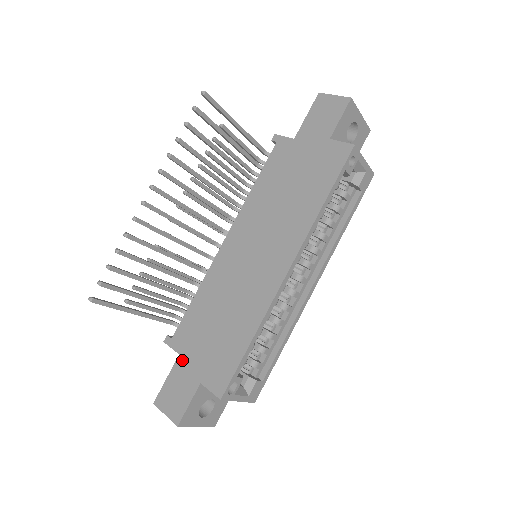
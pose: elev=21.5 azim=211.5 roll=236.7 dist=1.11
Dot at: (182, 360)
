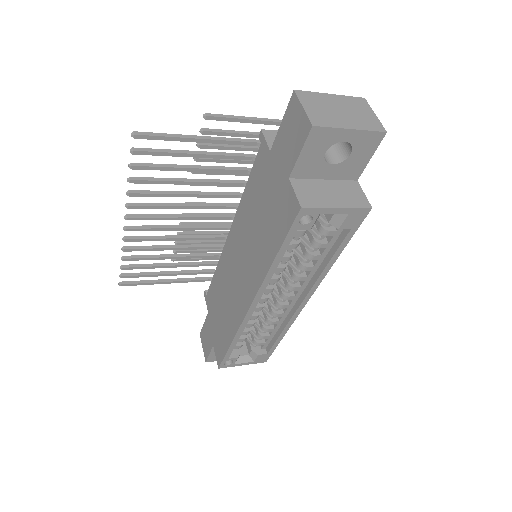
Dot at: (208, 318)
